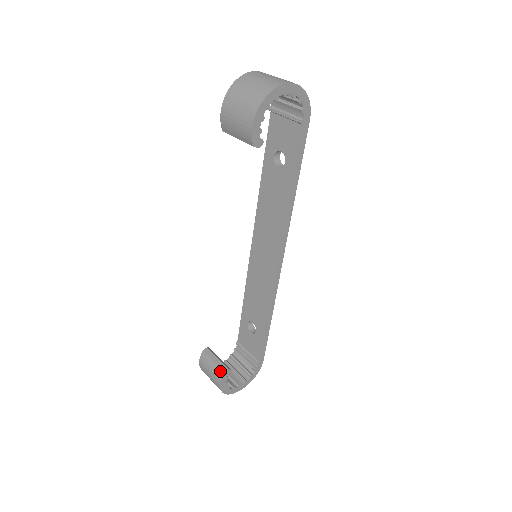
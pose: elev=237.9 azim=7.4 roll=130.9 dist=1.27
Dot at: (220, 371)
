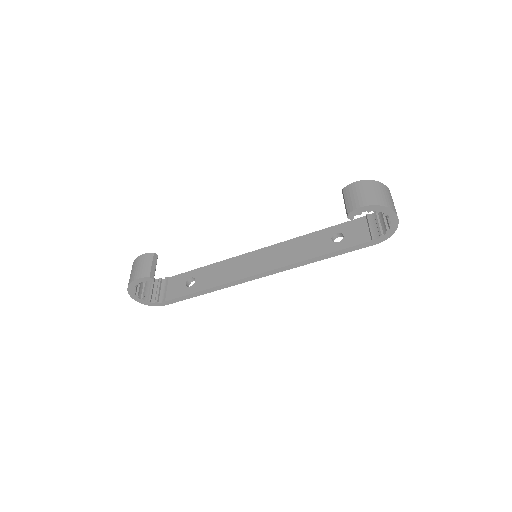
Dot at: (149, 273)
